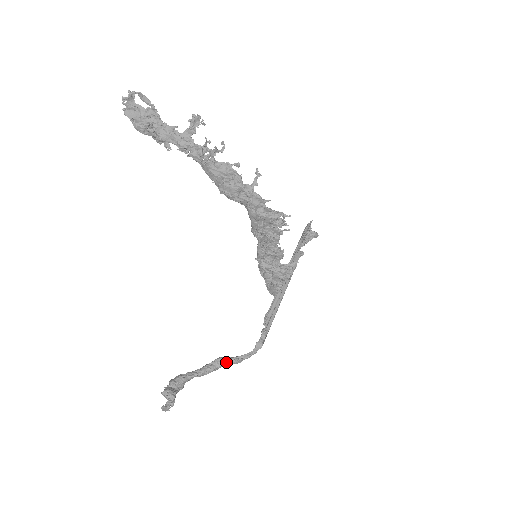
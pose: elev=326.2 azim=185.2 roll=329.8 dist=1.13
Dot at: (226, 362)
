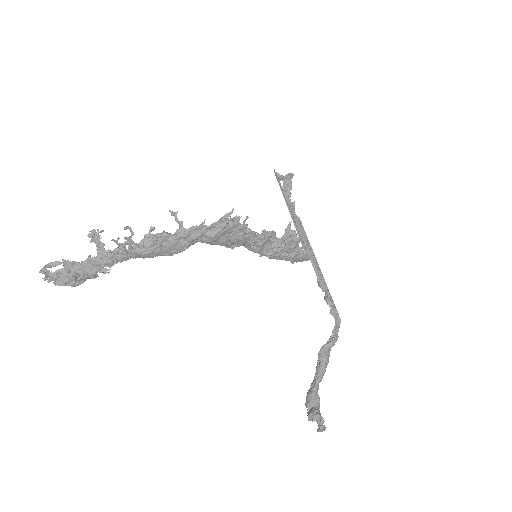
Dot at: (326, 351)
